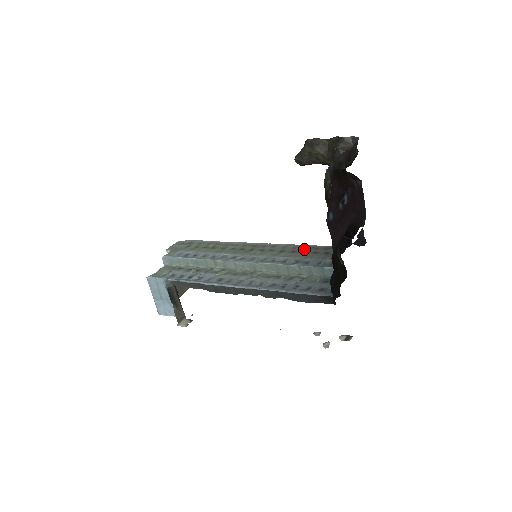
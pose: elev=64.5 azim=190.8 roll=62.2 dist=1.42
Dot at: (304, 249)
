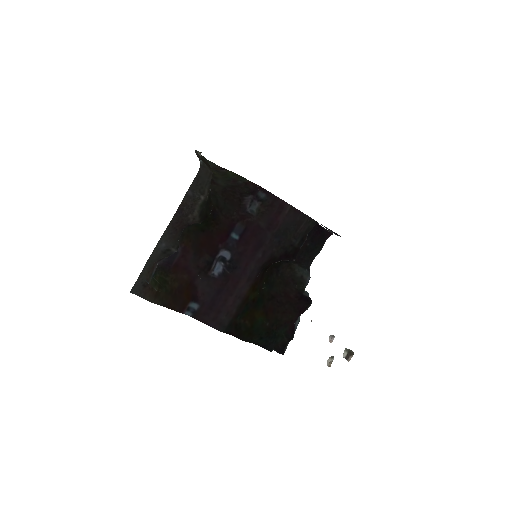
Dot at: occluded
